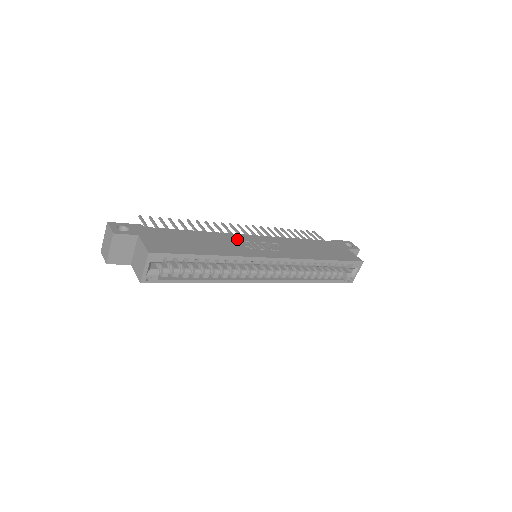
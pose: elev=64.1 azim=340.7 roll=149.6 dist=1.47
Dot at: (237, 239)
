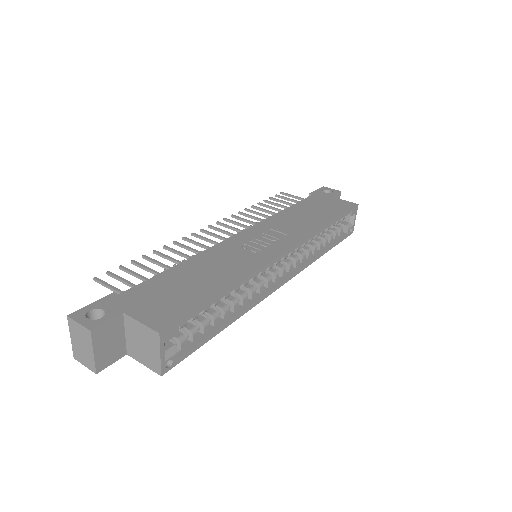
Dot at: (231, 248)
